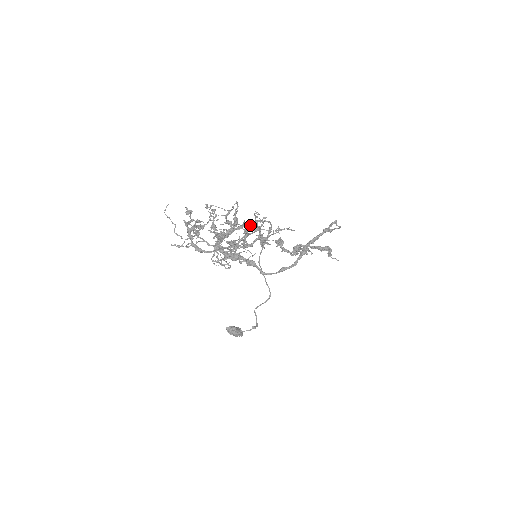
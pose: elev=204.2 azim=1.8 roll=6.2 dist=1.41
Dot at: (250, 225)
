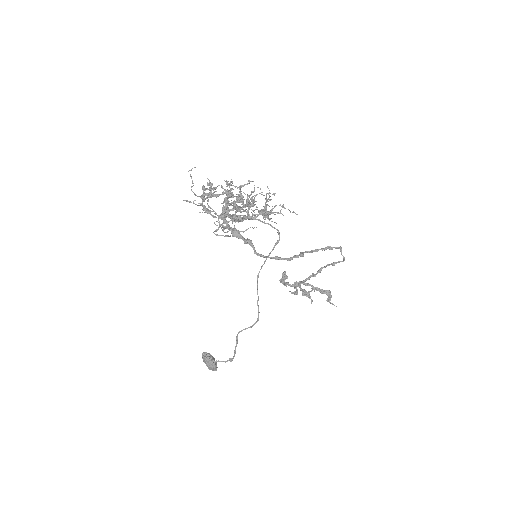
Dot at: (259, 193)
